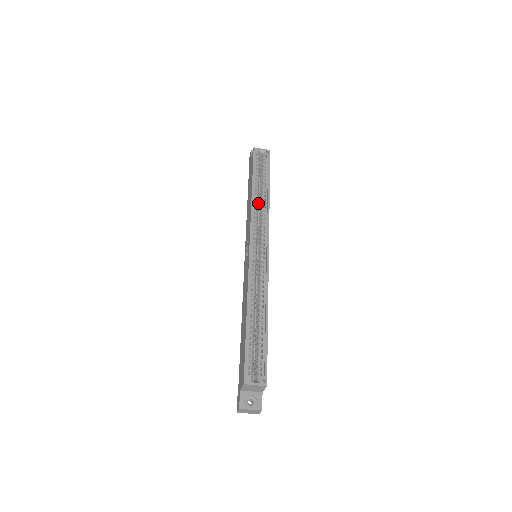
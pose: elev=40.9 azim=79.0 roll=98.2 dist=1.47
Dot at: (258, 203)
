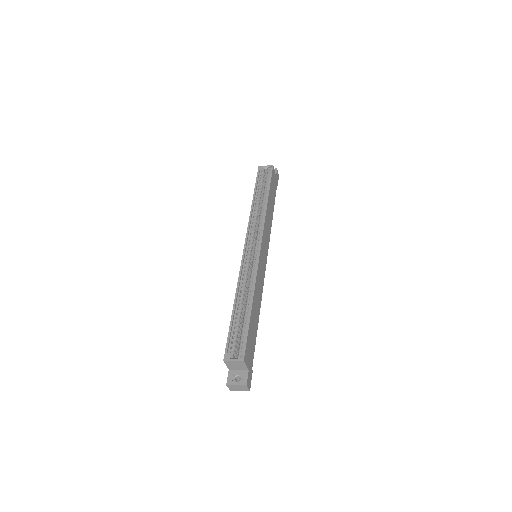
Dot at: (260, 211)
